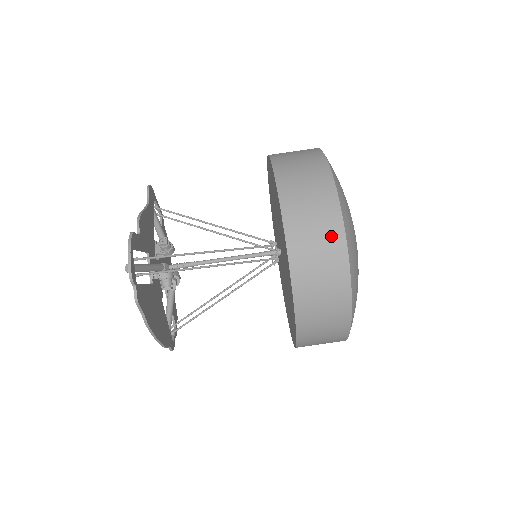
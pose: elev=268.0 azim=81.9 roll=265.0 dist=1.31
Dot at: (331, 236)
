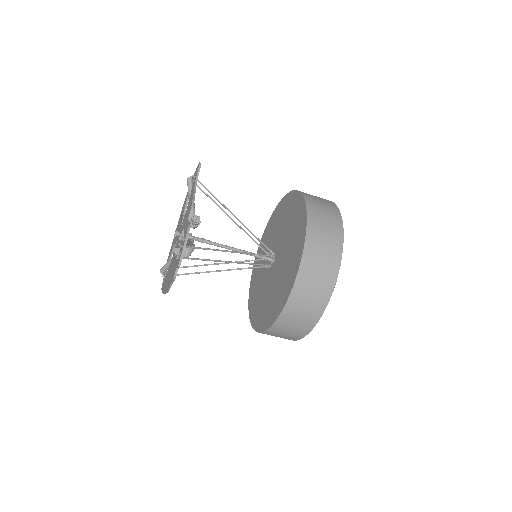
Dot at: (322, 293)
